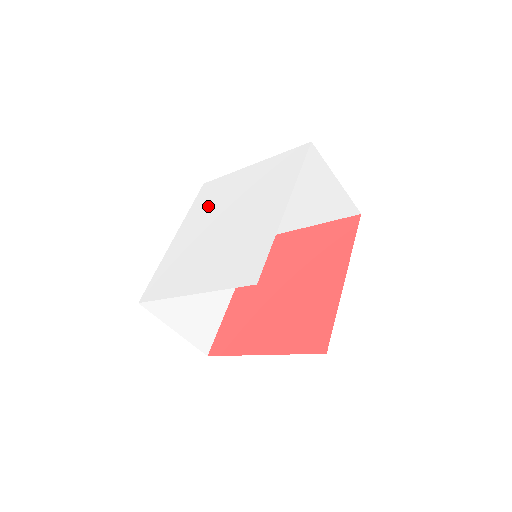
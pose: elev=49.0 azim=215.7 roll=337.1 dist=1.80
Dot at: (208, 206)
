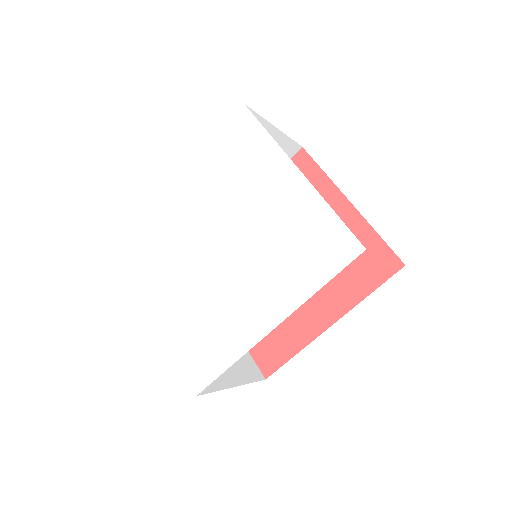
Dot at: (224, 178)
